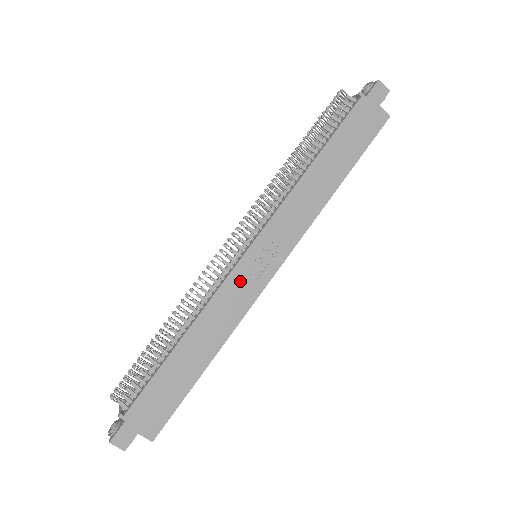
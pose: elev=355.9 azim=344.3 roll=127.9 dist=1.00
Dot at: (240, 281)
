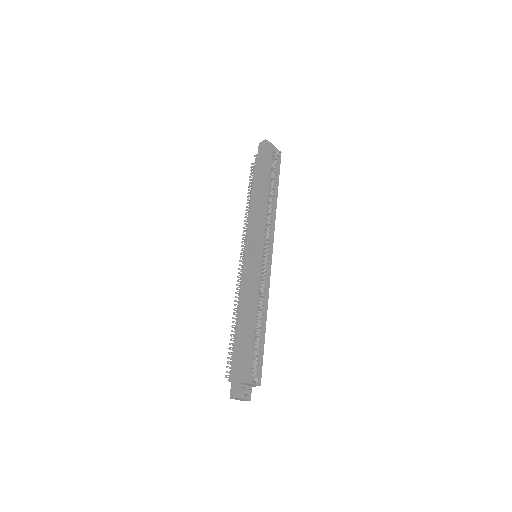
Dot at: (248, 271)
